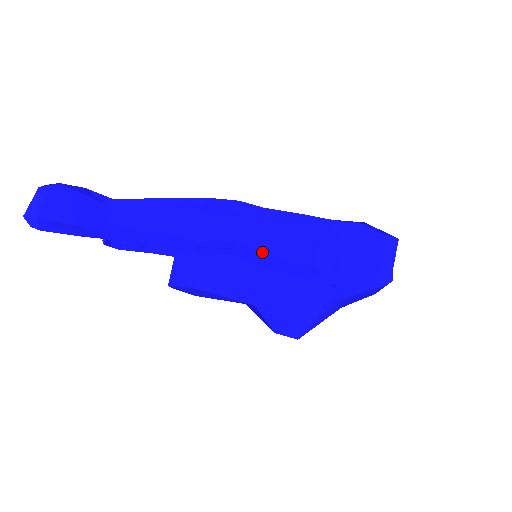
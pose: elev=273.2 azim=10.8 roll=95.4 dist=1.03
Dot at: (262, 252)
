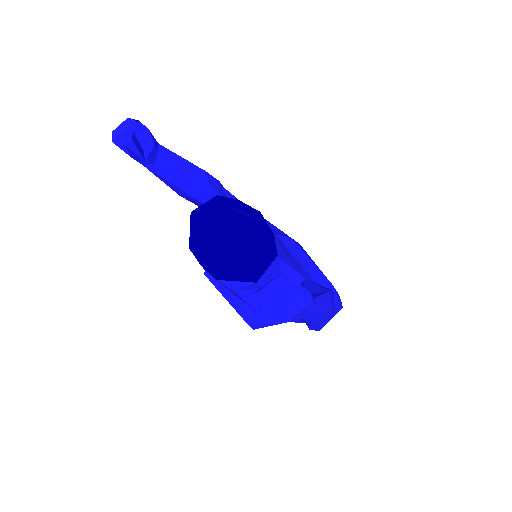
Dot at: occluded
